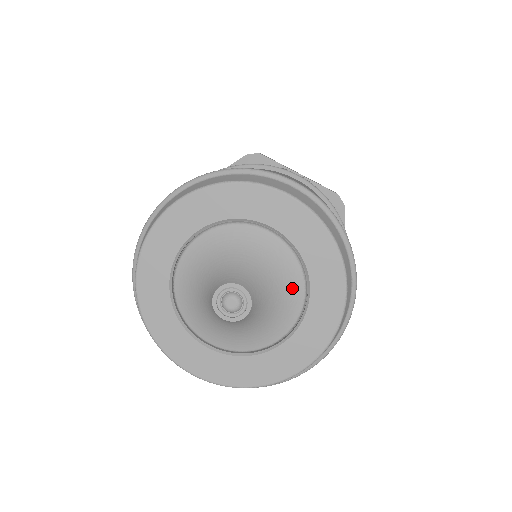
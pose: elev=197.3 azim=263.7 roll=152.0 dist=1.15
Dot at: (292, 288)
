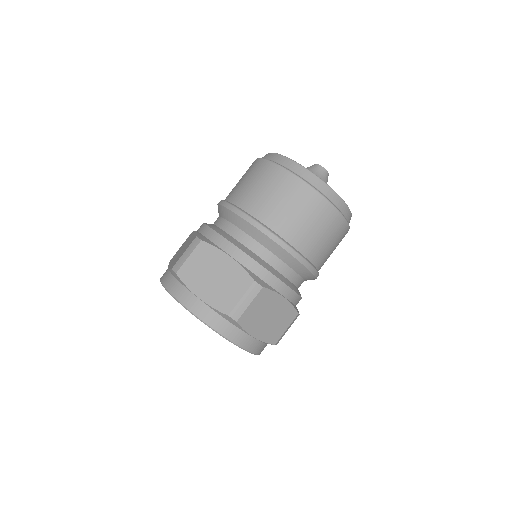
Dot at: occluded
